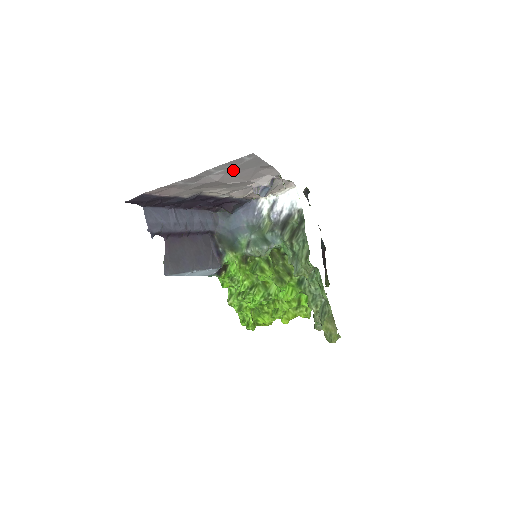
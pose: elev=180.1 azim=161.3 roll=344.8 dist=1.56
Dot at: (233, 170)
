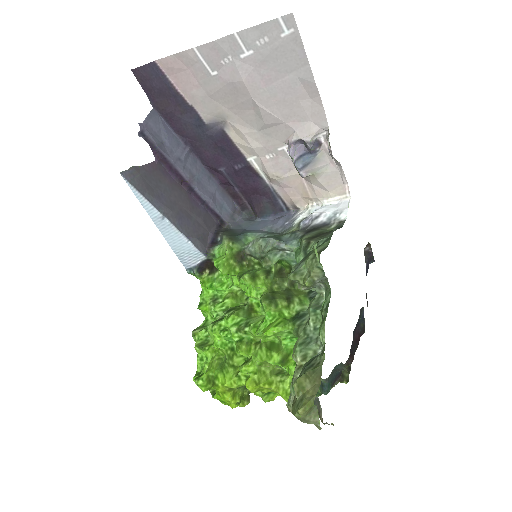
Dot at: (266, 63)
